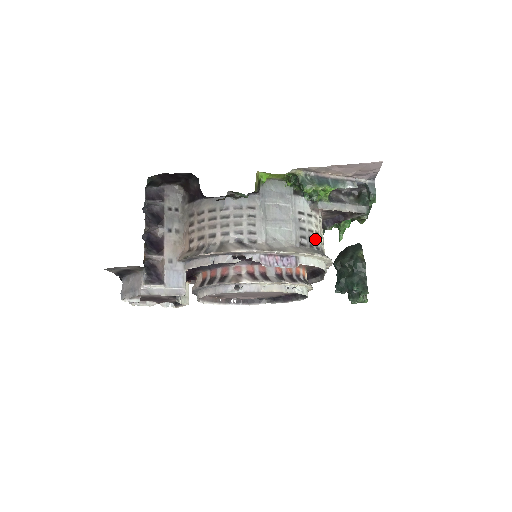
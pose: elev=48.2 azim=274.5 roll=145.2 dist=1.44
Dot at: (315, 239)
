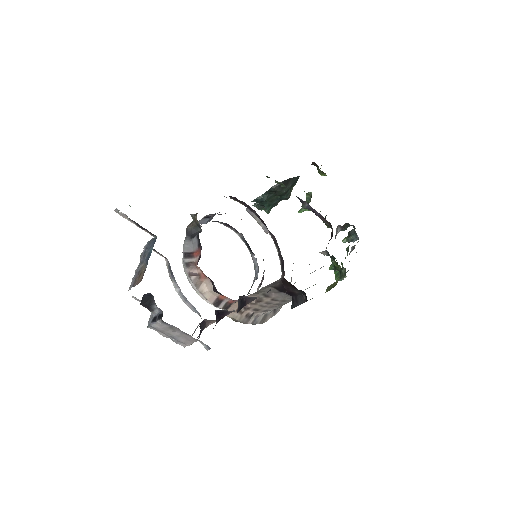
Dot at: occluded
